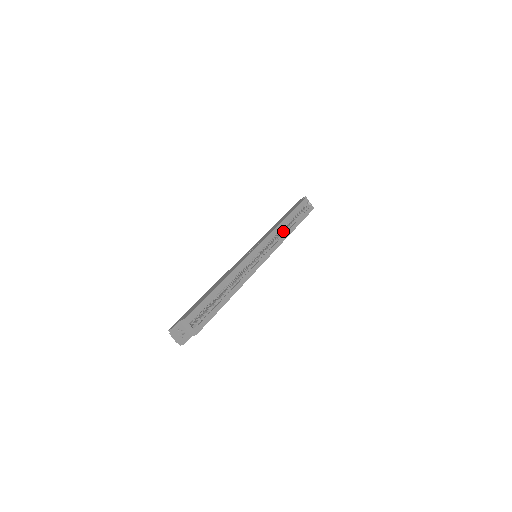
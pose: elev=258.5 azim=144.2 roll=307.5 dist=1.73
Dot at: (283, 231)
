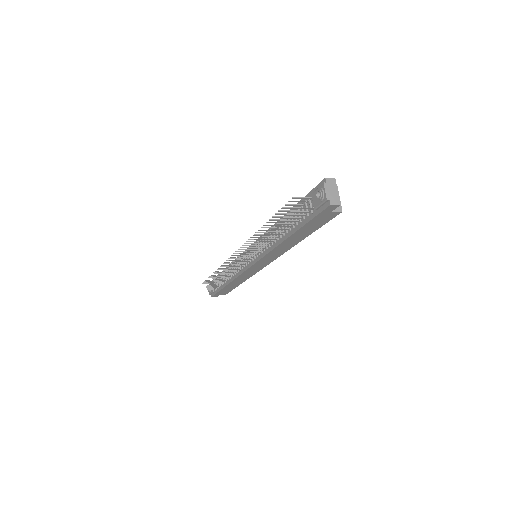
Dot at: occluded
